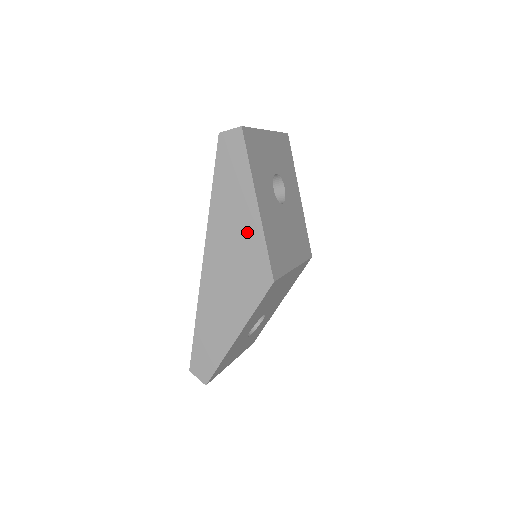
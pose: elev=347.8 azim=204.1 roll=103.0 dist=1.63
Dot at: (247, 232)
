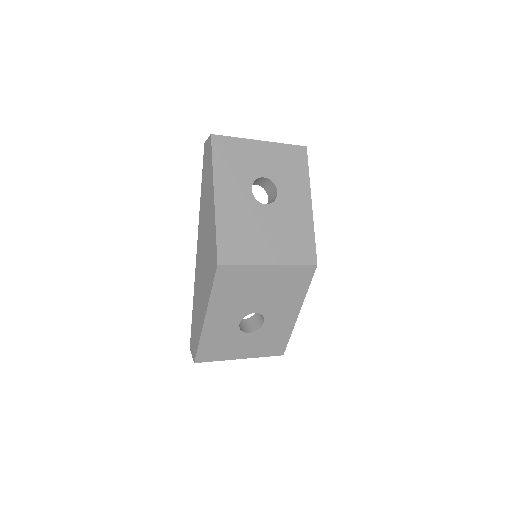
Dot at: (210, 222)
